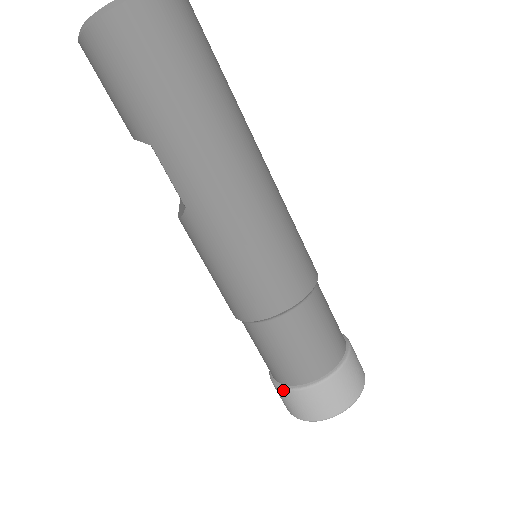
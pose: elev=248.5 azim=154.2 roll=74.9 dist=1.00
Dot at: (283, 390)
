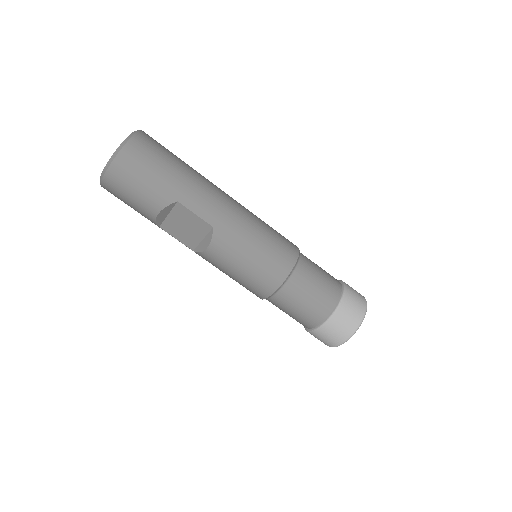
Dot at: (331, 319)
